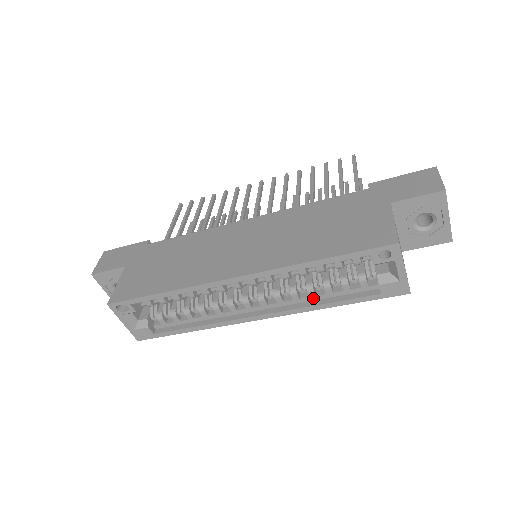
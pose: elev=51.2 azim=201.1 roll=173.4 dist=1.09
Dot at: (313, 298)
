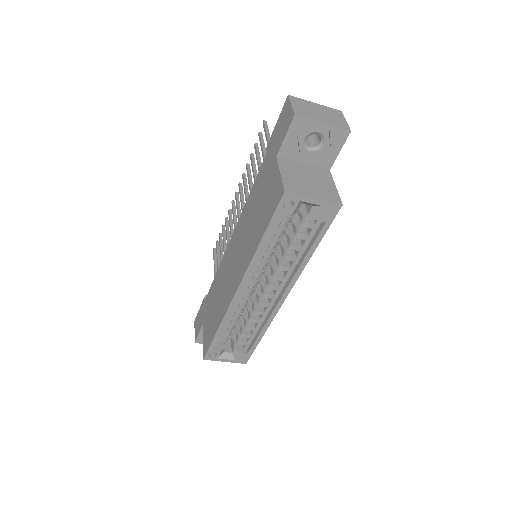
Dot at: (297, 260)
